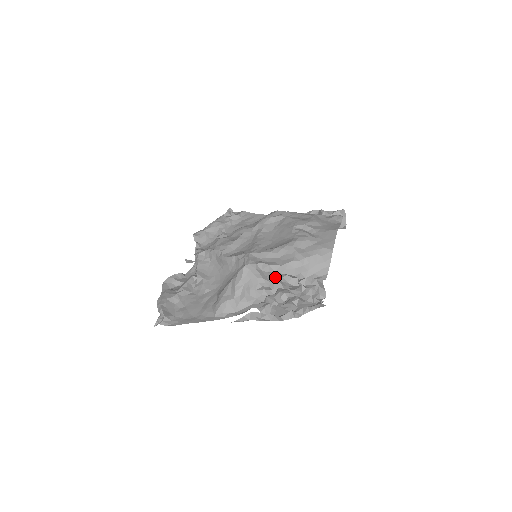
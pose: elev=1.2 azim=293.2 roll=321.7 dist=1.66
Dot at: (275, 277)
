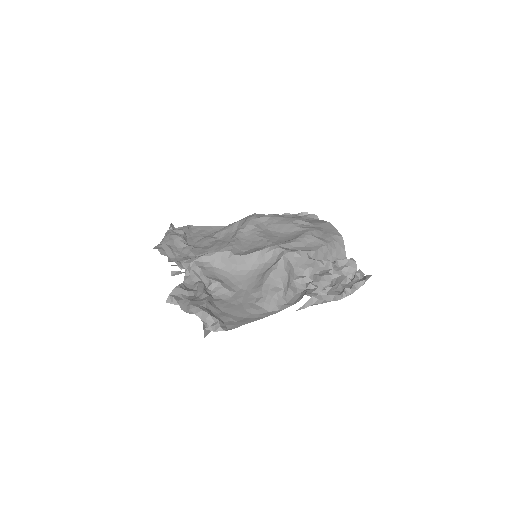
Dot at: (313, 263)
